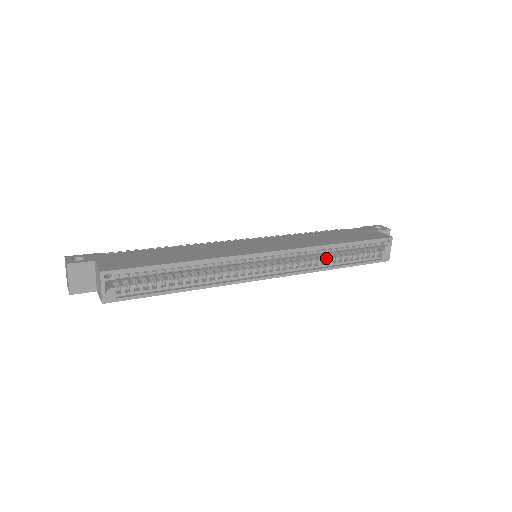
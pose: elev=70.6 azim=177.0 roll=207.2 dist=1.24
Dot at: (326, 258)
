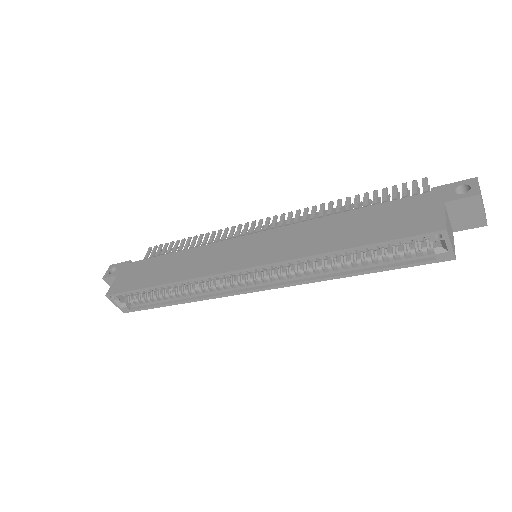
Dot at: (332, 263)
